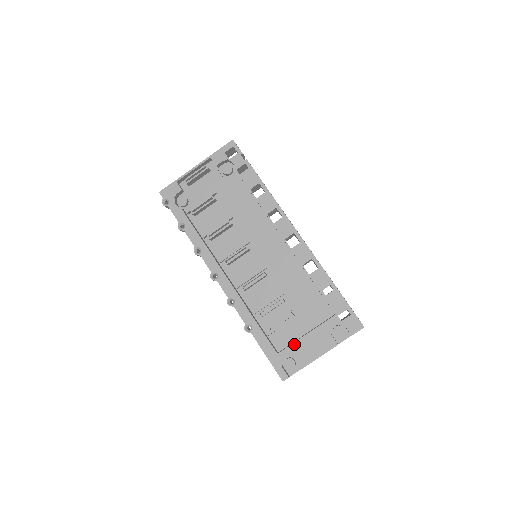
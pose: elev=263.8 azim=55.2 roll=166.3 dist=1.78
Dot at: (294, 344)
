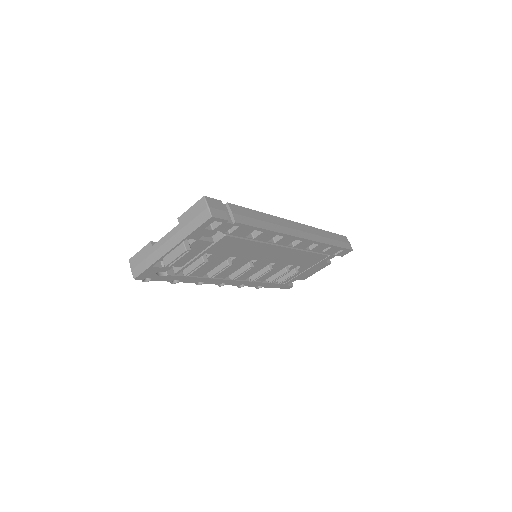
Dot at: (297, 277)
